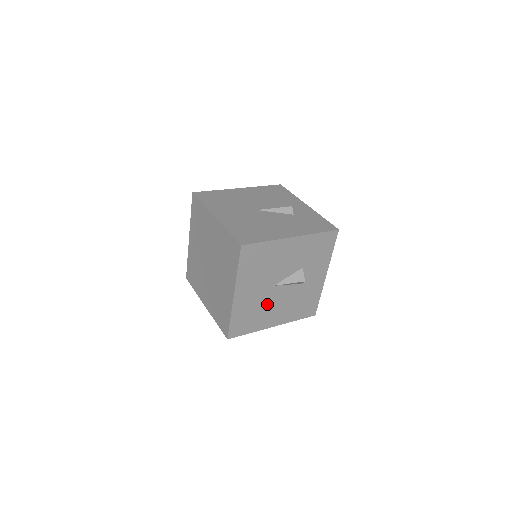
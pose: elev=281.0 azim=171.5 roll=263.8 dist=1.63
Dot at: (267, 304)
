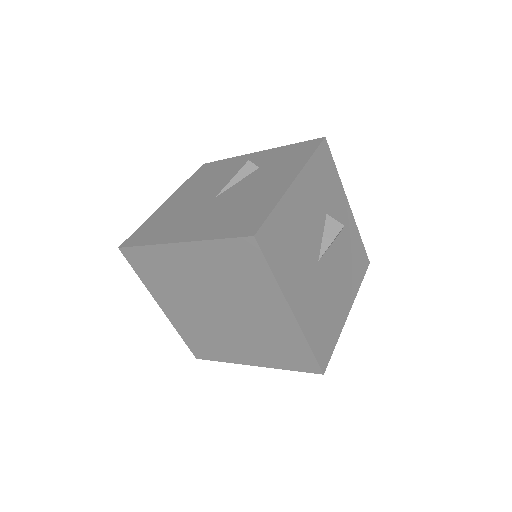
Dot at: (327, 291)
